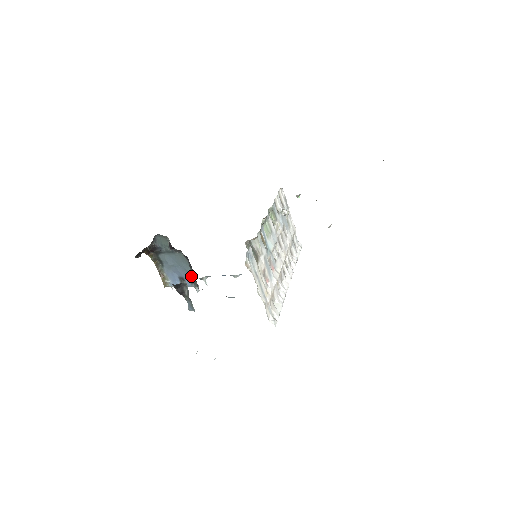
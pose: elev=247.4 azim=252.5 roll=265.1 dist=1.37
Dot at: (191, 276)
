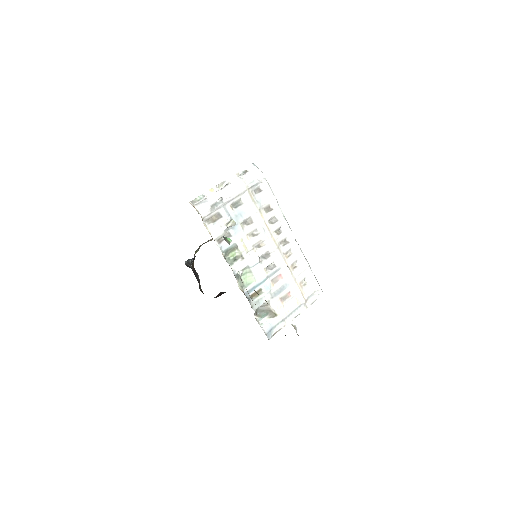
Dot at: occluded
